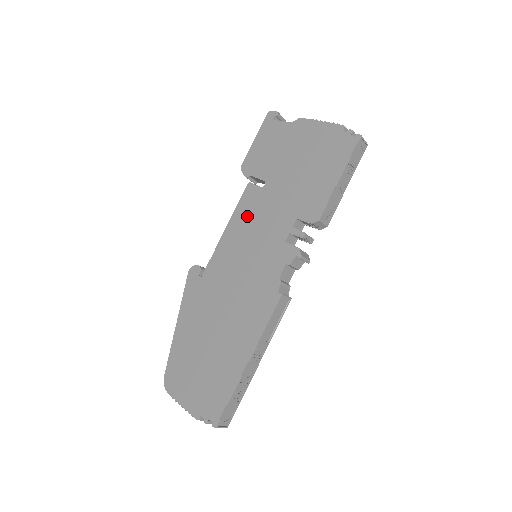
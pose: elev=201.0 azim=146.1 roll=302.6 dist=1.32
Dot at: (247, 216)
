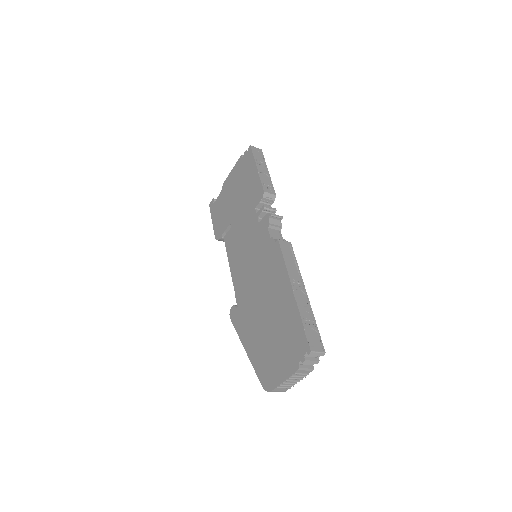
Dot at: (234, 247)
